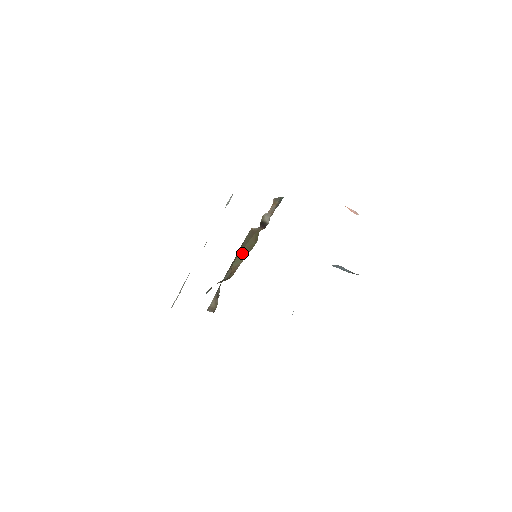
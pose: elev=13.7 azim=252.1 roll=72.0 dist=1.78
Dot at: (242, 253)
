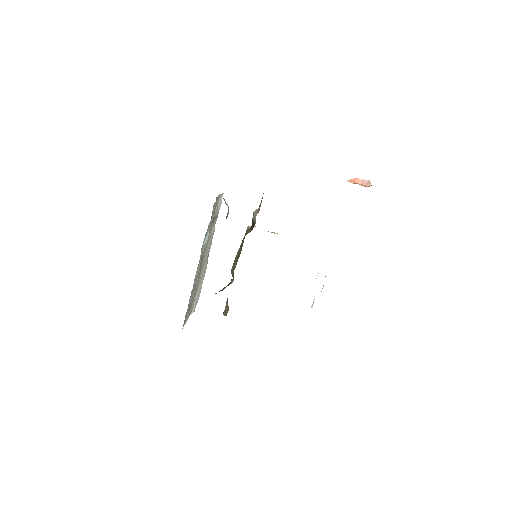
Dot at: (236, 259)
